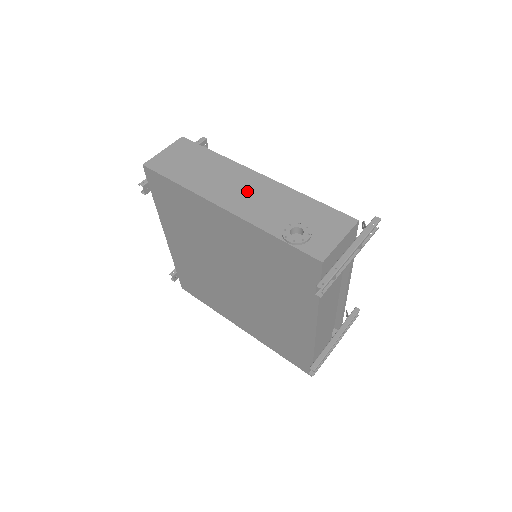
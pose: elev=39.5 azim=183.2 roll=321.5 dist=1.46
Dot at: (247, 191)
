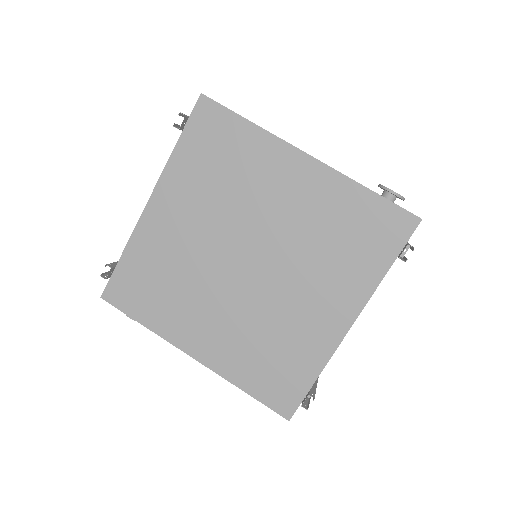
Dot at: occluded
